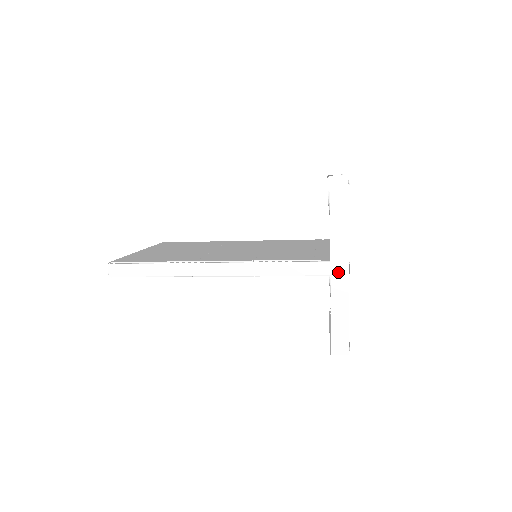
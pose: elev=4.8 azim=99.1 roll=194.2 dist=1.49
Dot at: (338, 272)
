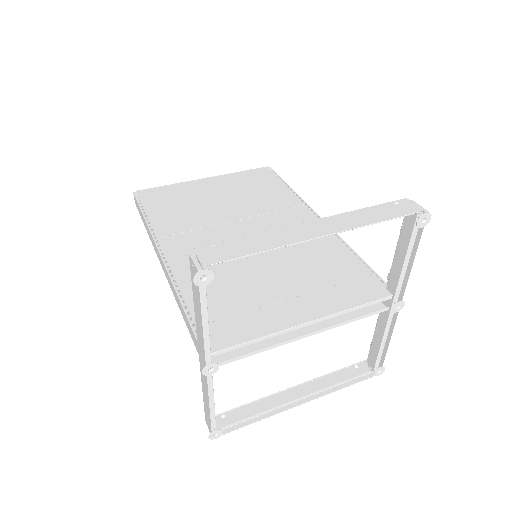
Dot at: (202, 362)
